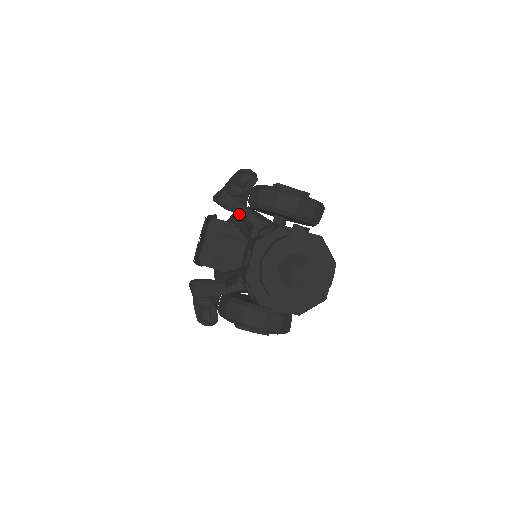
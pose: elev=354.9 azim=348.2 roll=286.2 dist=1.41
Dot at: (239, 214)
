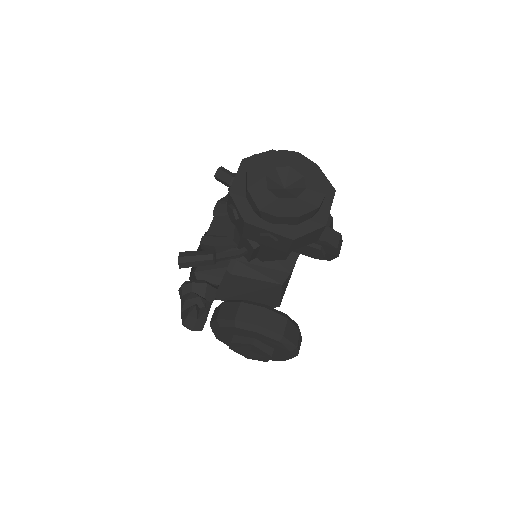
Dot at: occluded
